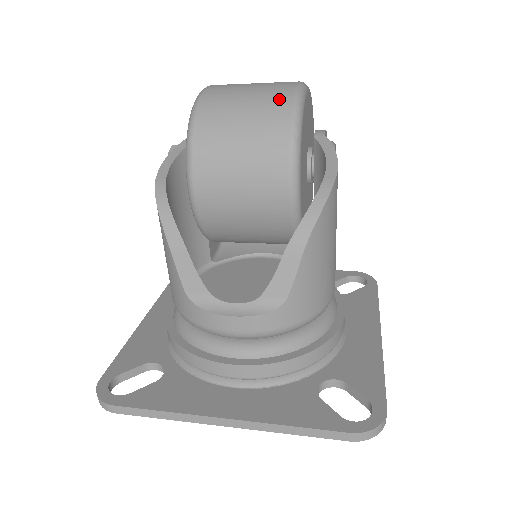
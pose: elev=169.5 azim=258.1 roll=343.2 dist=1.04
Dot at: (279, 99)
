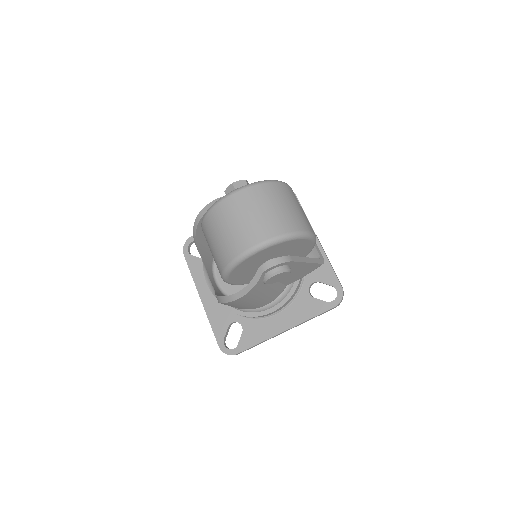
Dot at: (229, 252)
